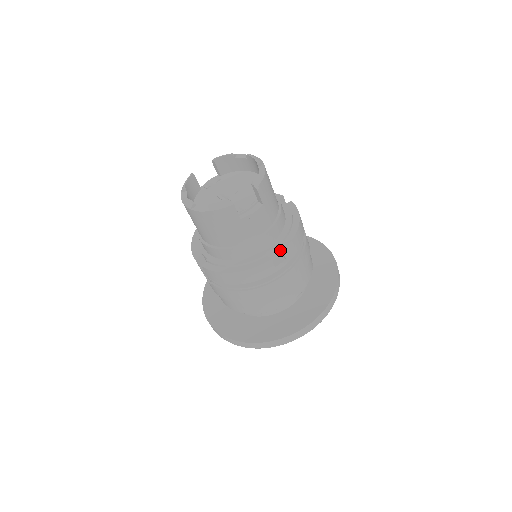
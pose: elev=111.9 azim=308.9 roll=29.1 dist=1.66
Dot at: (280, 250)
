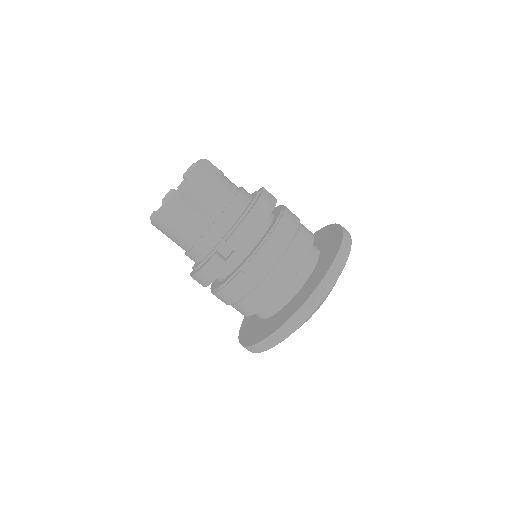
Dot at: occluded
